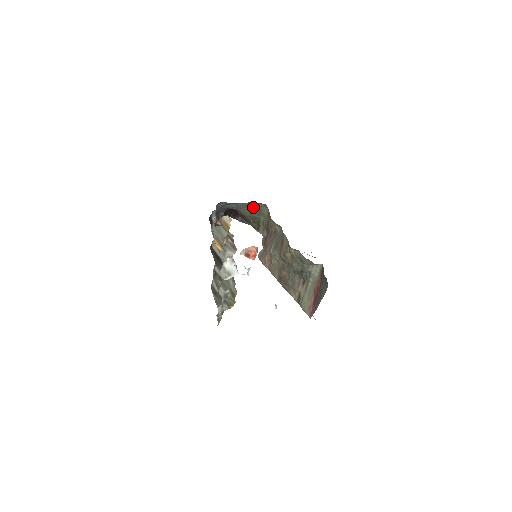
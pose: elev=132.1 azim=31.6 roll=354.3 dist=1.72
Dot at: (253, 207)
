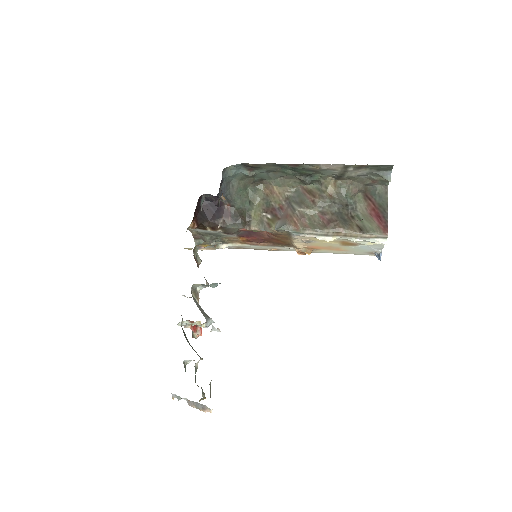
Dot at: (245, 192)
